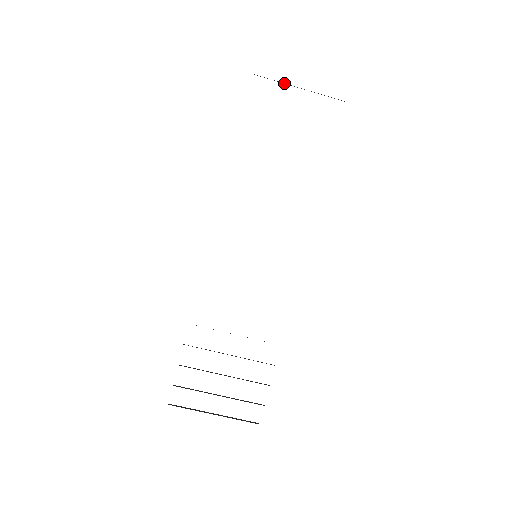
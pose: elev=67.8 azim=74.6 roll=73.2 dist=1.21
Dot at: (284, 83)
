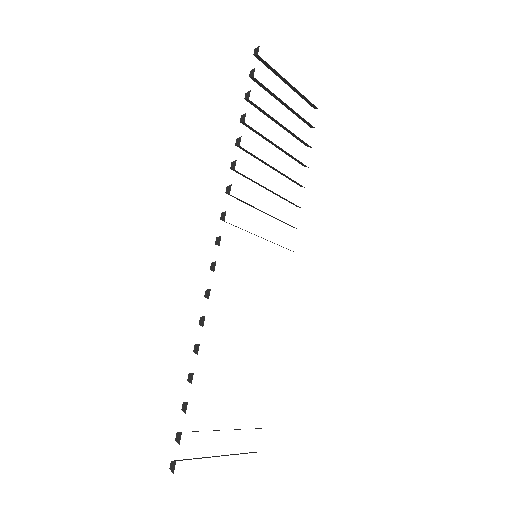
Dot at: (278, 74)
